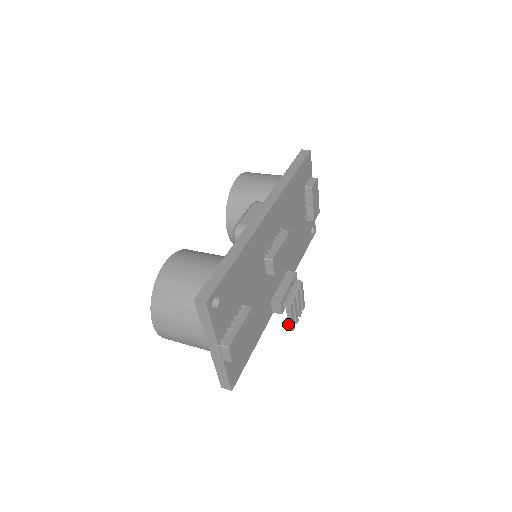
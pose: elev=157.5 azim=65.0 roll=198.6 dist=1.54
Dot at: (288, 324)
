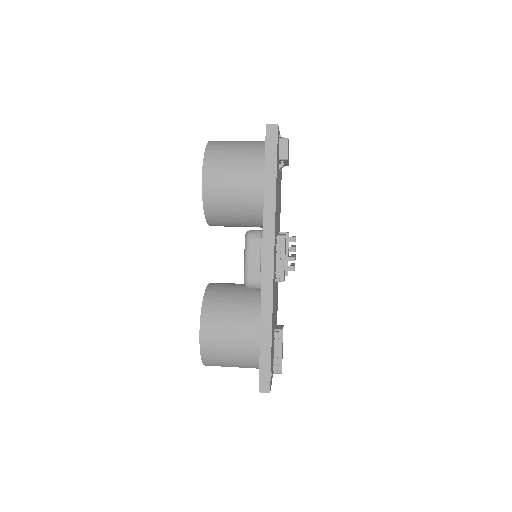
Dot at: occluded
